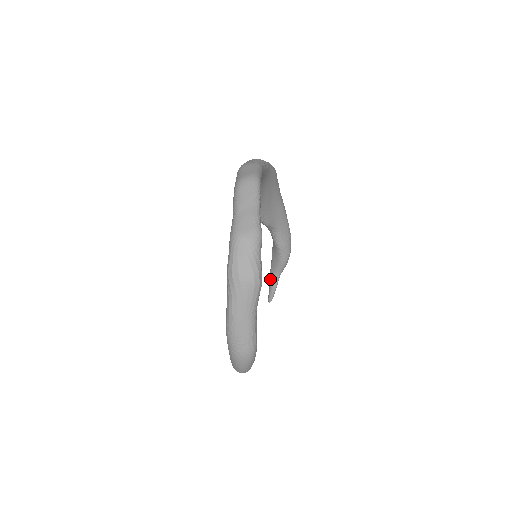
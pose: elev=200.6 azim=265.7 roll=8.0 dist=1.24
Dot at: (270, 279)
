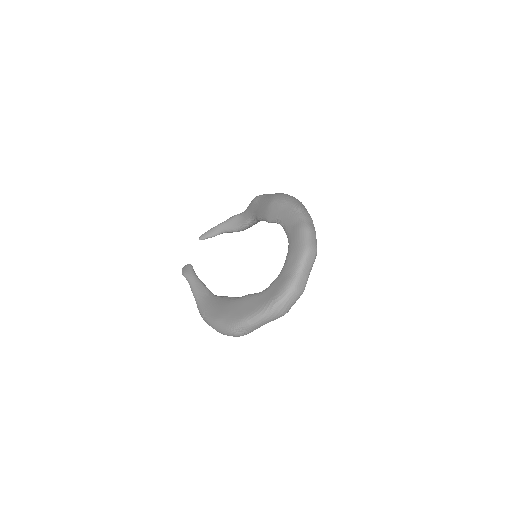
Dot at: (215, 229)
